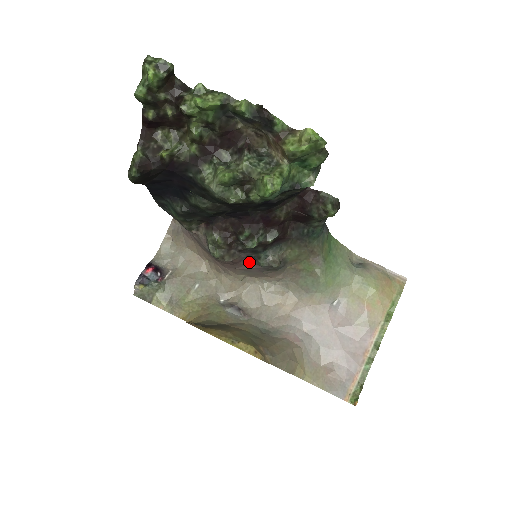
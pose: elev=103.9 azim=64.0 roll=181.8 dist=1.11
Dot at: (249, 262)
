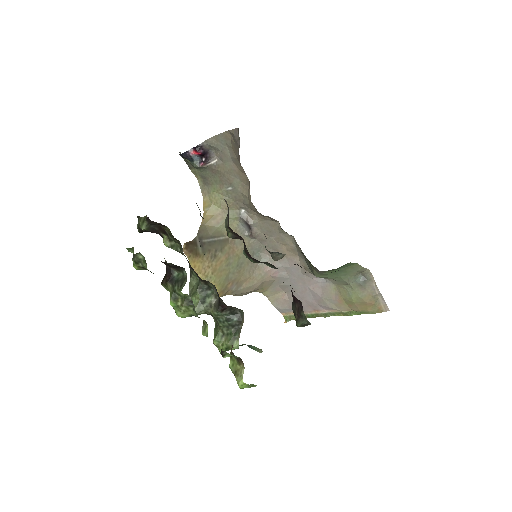
Dot at: occluded
